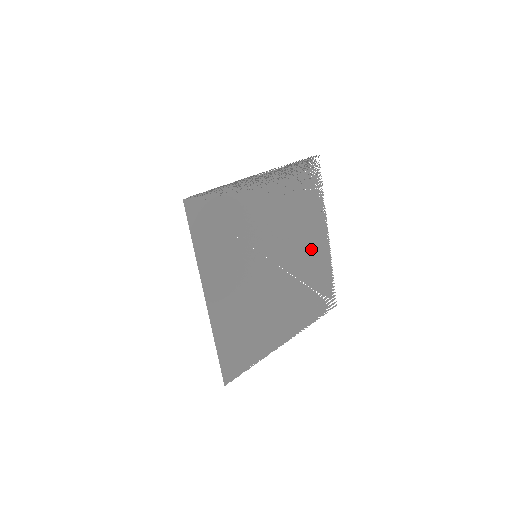
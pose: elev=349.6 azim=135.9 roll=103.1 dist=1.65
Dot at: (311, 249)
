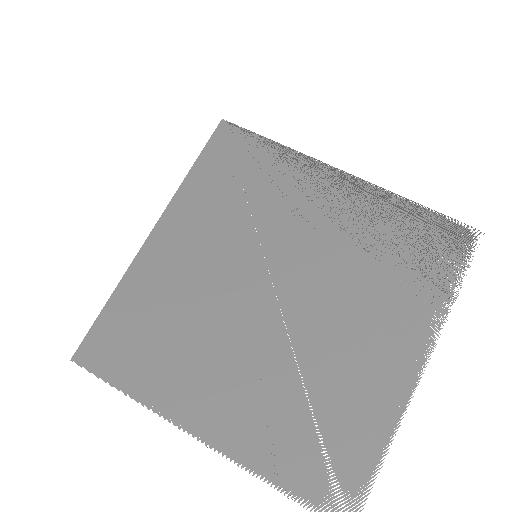
Dot at: (363, 353)
